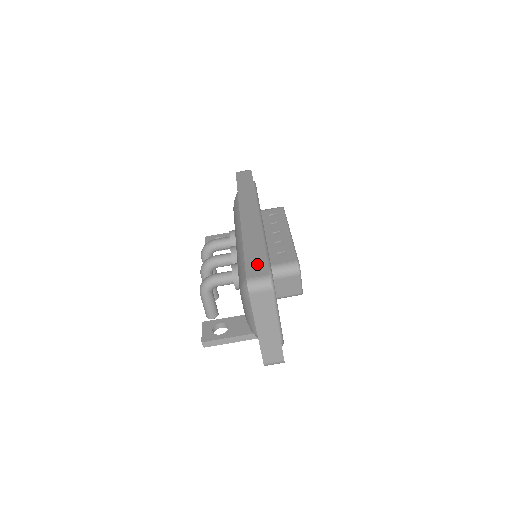
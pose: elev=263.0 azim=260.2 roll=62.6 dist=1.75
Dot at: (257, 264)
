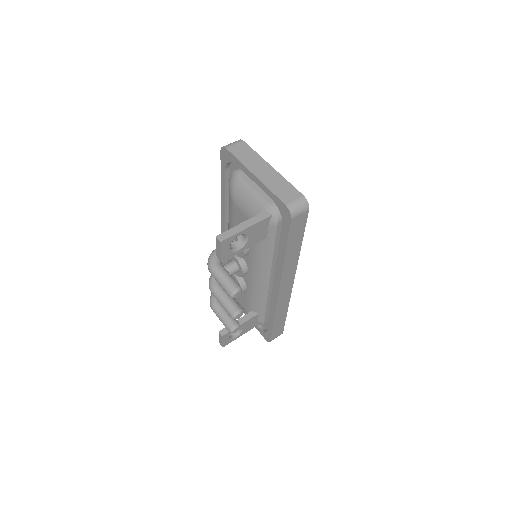
Dot at: occluded
